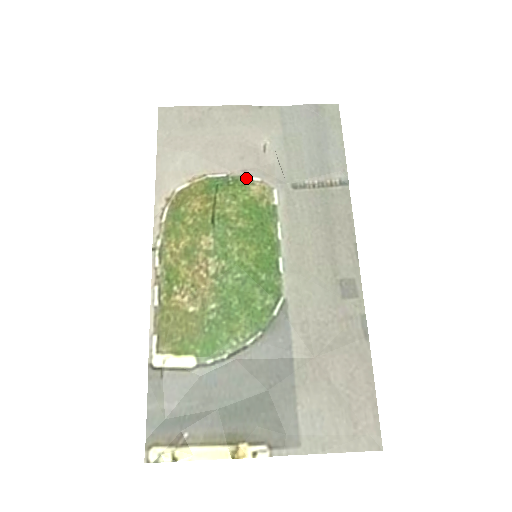
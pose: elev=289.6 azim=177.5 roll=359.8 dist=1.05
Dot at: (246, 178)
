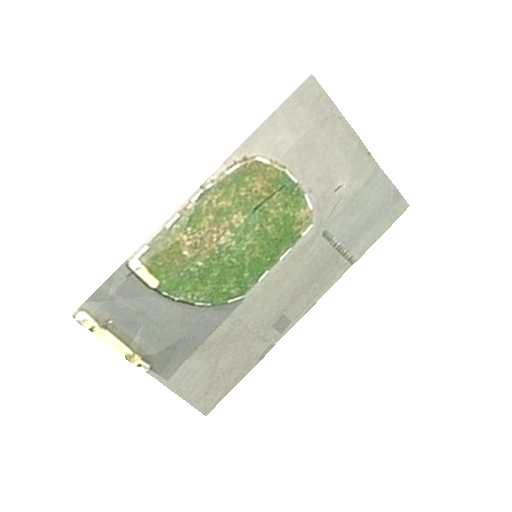
Dot at: (306, 198)
